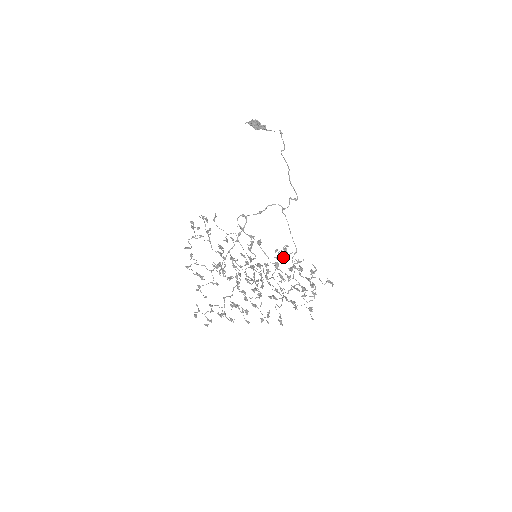
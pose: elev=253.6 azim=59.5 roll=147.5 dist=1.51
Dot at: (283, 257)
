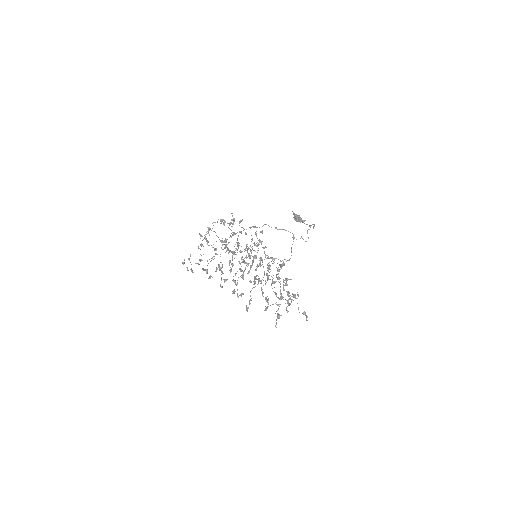
Dot at: occluded
